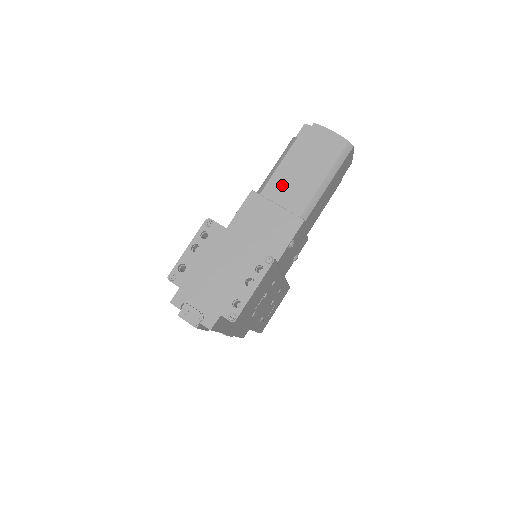
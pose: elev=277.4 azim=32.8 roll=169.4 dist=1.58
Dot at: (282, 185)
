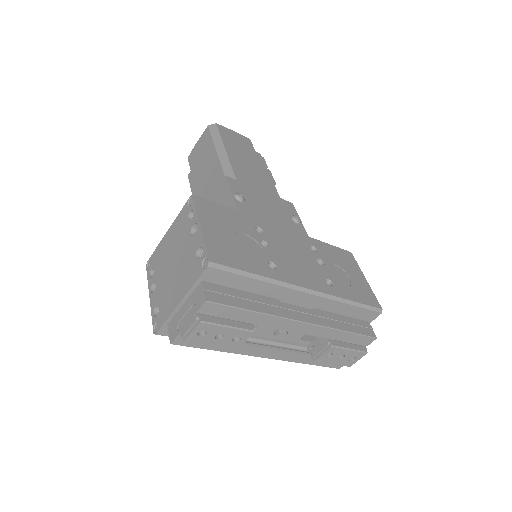
Dot at: occluded
